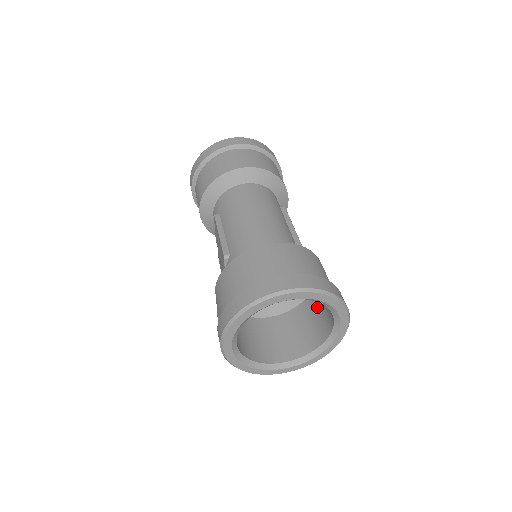
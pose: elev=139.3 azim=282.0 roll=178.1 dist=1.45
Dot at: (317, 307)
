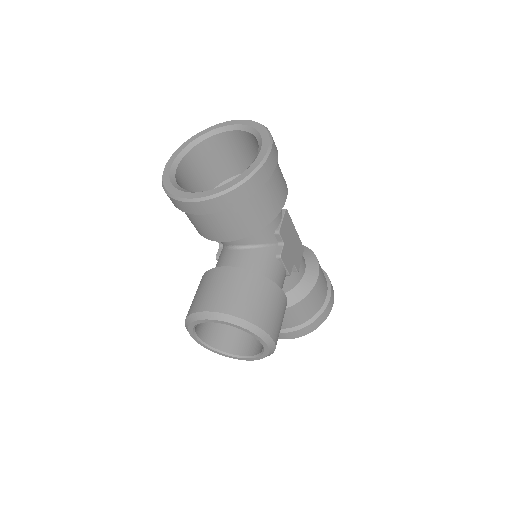
Dot at: occluded
